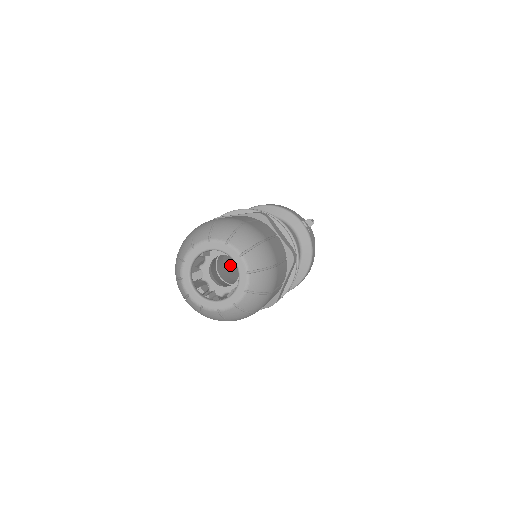
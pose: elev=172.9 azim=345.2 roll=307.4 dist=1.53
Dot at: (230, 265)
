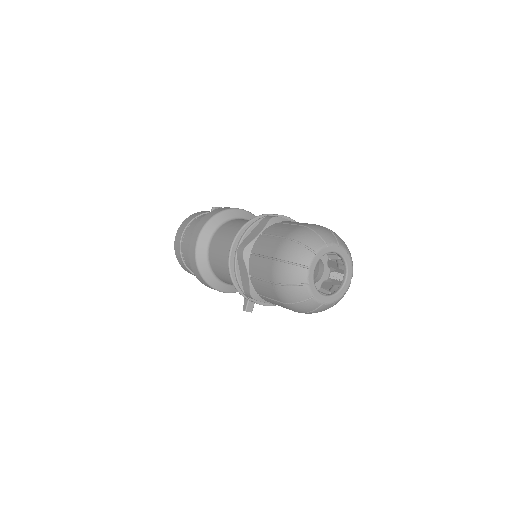
Dot at: occluded
